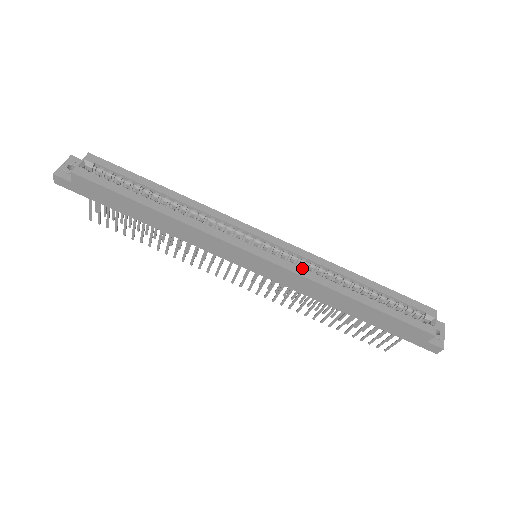
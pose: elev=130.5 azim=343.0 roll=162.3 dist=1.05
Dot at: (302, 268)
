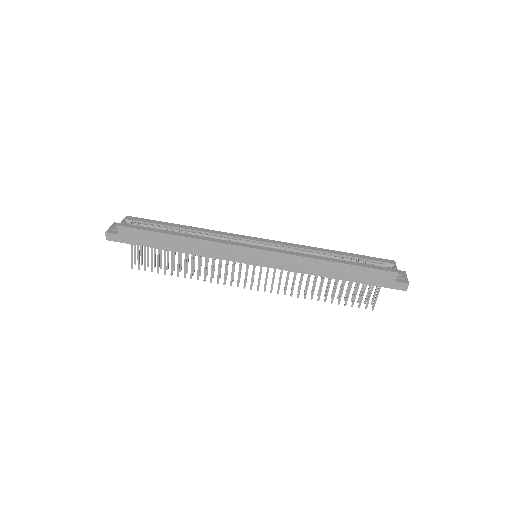
Dot at: (290, 251)
